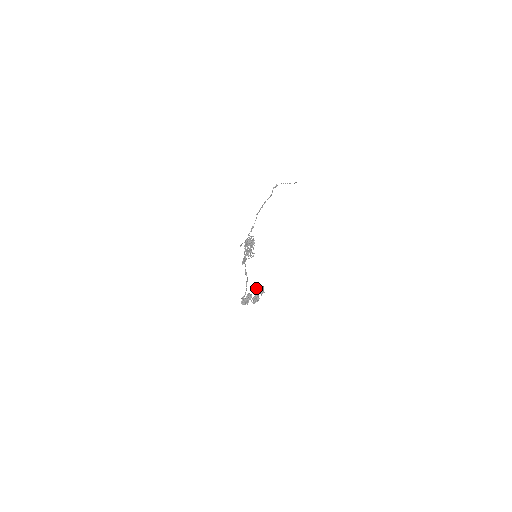
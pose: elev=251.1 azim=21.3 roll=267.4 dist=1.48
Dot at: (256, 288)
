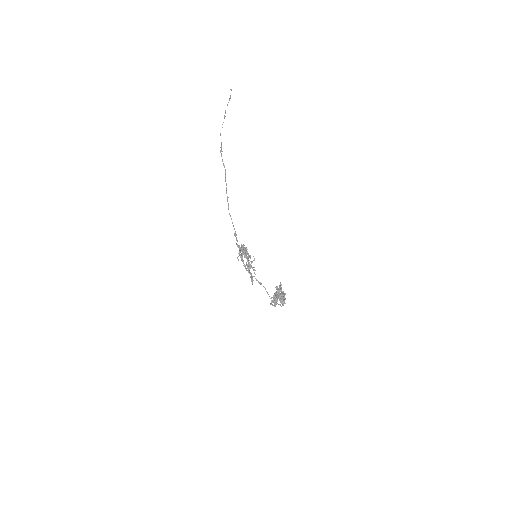
Dot at: (276, 292)
